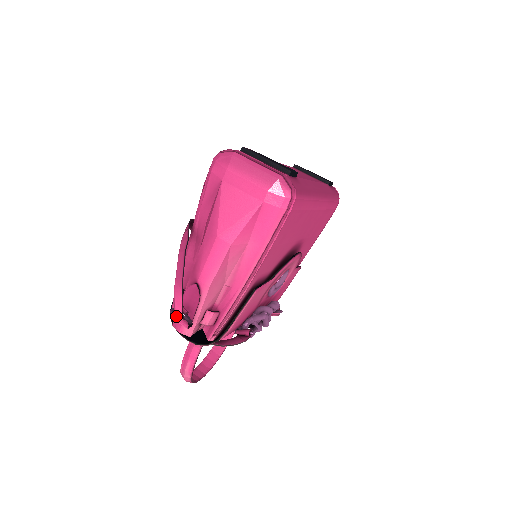
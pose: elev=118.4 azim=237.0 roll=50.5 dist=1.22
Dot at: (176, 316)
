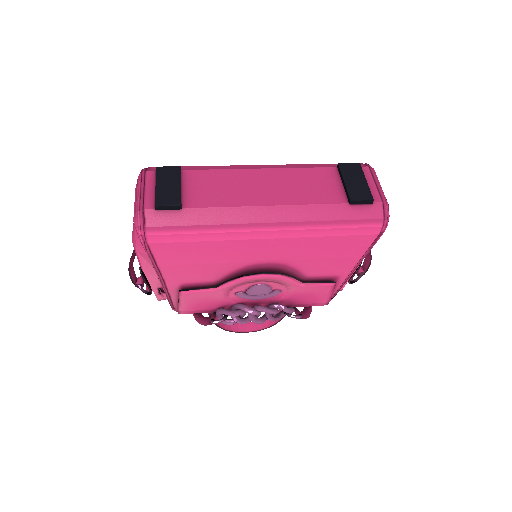
Dot at: occluded
